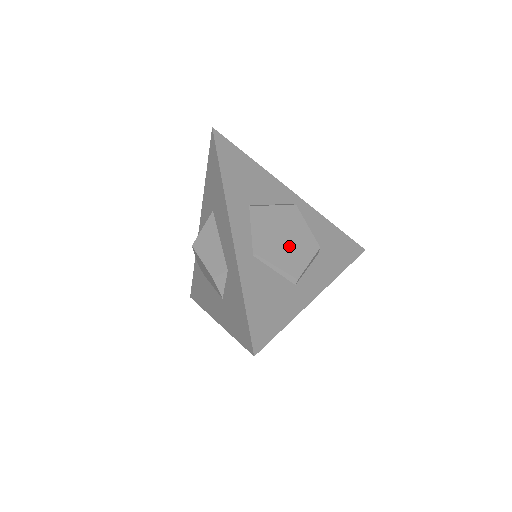
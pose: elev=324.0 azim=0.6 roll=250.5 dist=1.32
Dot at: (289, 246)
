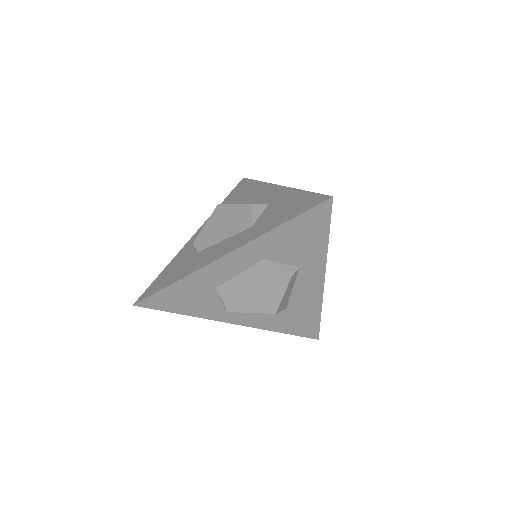
Dot at: occluded
